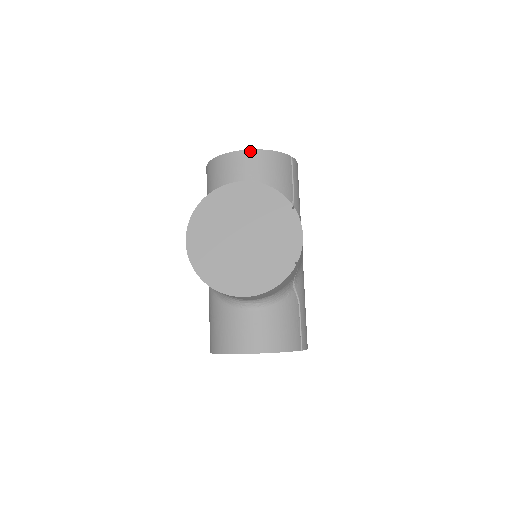
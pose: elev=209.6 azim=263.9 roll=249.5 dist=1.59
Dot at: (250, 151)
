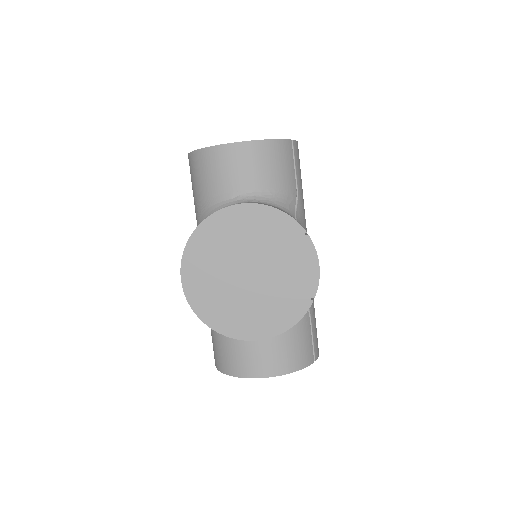
Dot at: occluded
